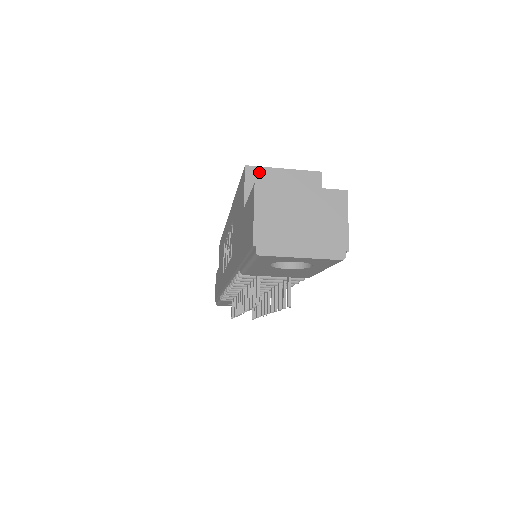
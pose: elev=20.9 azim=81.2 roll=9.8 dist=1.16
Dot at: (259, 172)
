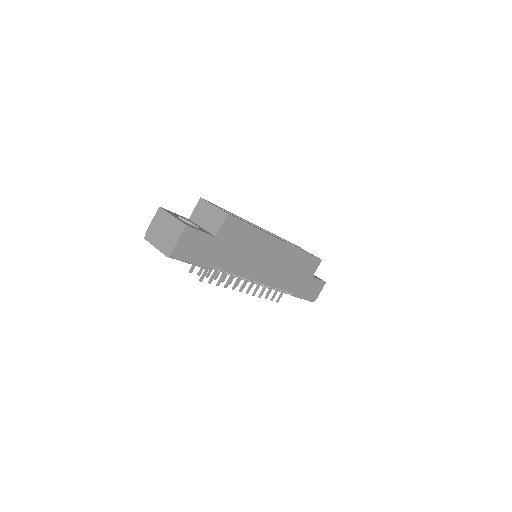
Dot at: (204, 203)
